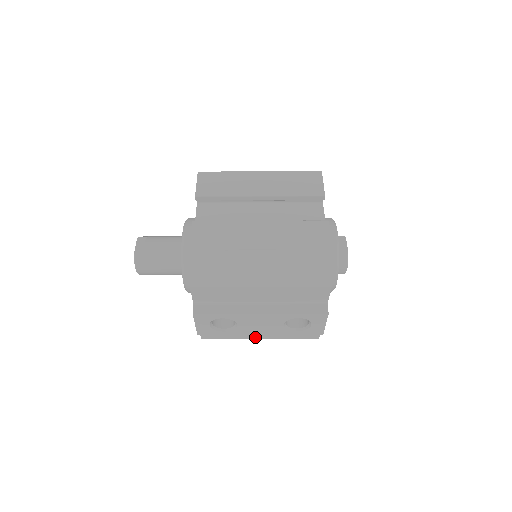
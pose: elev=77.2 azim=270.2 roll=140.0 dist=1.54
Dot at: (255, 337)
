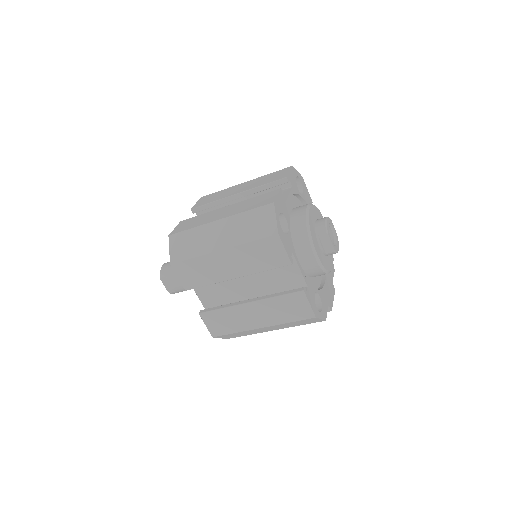
Dot at: occluded
